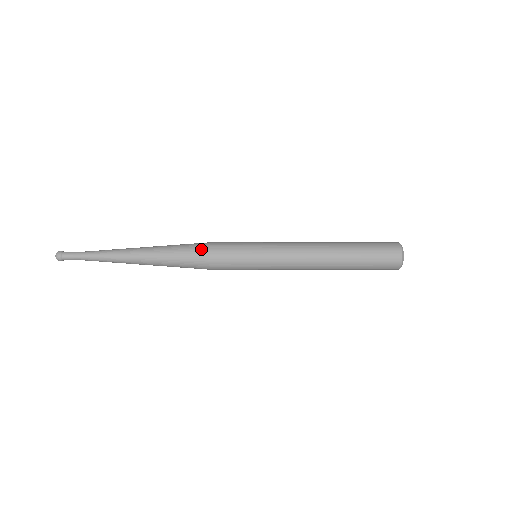
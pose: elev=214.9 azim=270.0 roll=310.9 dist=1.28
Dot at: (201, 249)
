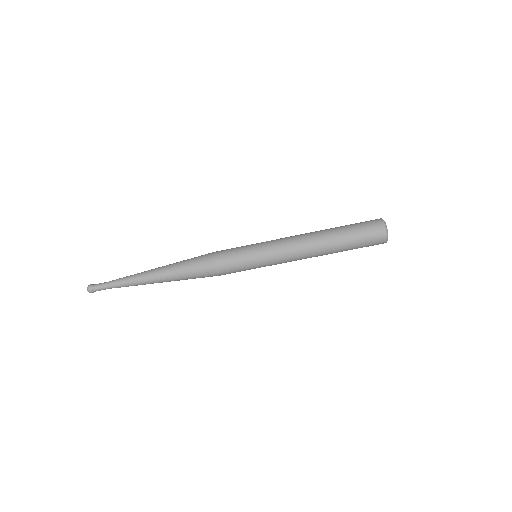
Dot at: (207, 254)
